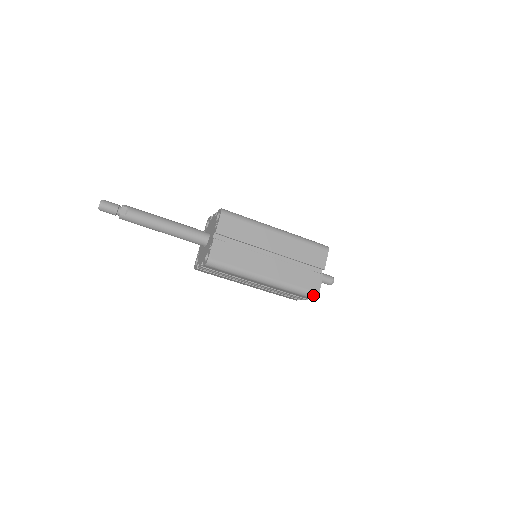
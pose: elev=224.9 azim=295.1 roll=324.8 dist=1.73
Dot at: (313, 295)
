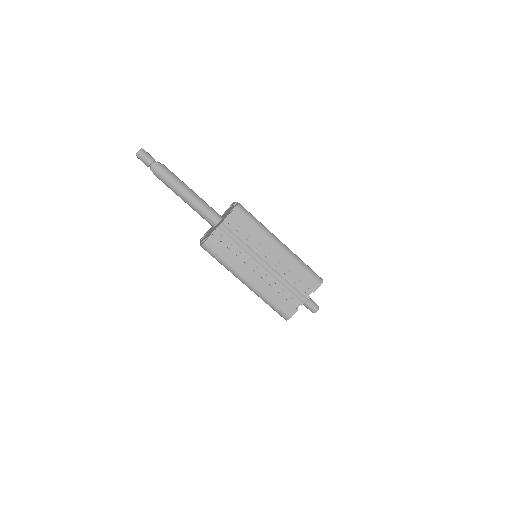
Dot at: (319, 278)
